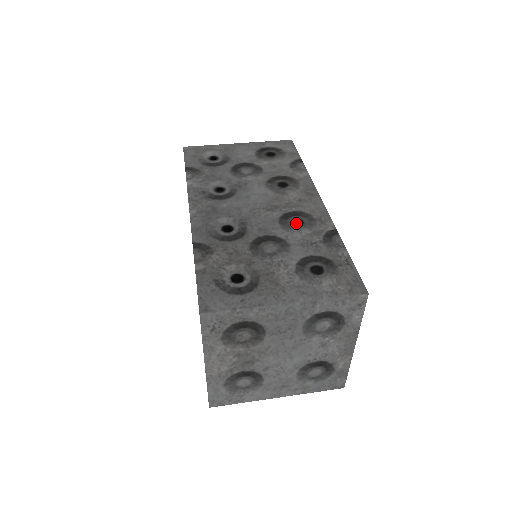
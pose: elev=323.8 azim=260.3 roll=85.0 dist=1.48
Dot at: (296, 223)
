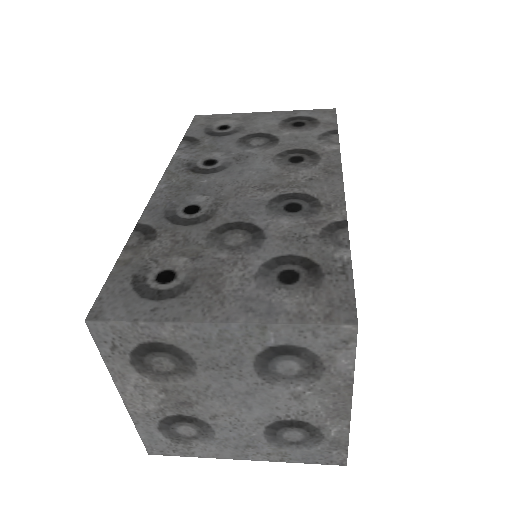
Dot at: (290, 208)
